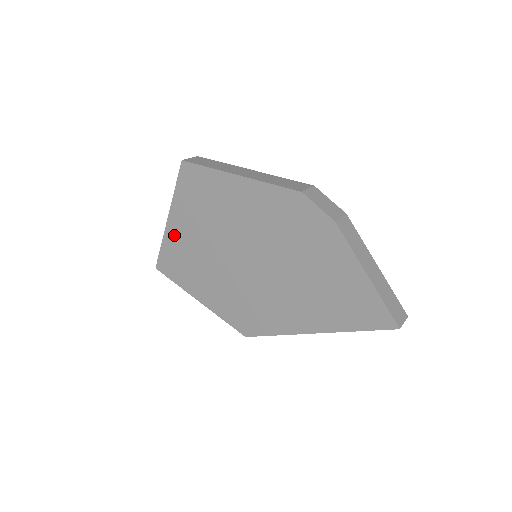
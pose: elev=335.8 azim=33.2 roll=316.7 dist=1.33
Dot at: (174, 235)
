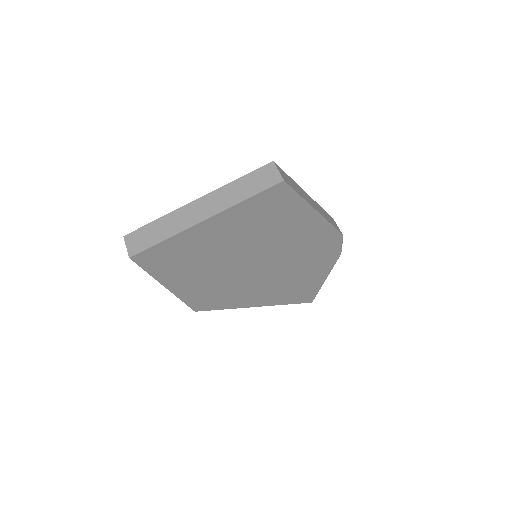
Dot at: (198, 235)
